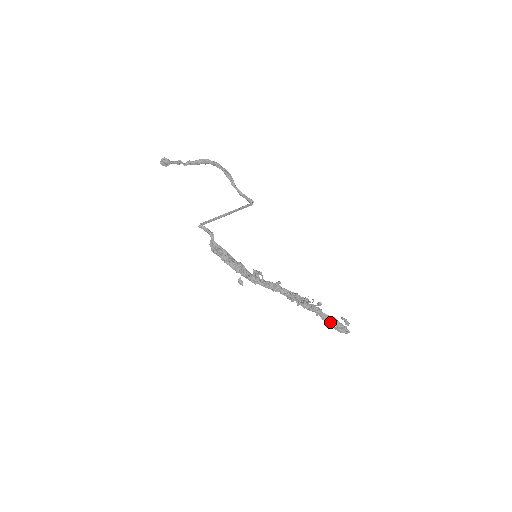
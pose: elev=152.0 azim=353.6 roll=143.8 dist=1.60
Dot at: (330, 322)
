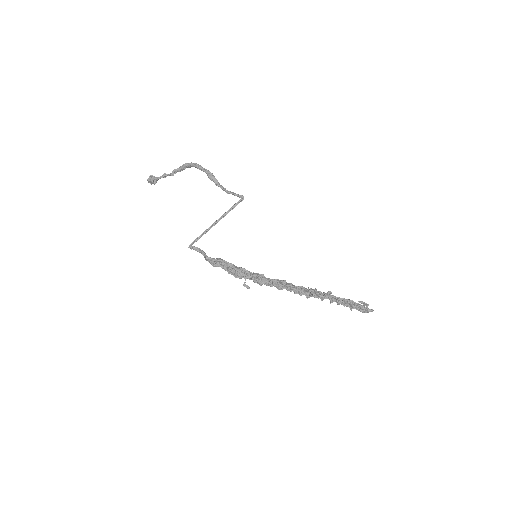
Dot at: (347, 306)
